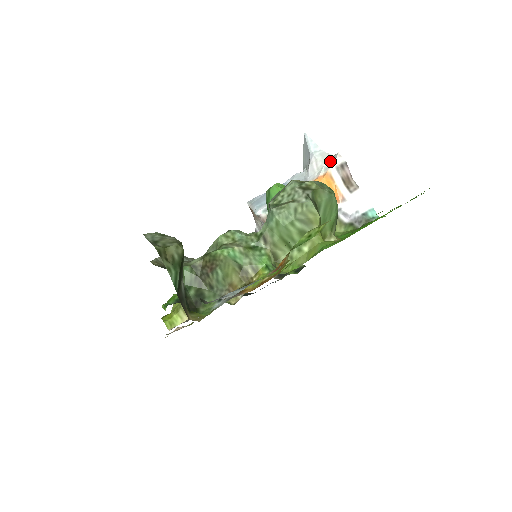
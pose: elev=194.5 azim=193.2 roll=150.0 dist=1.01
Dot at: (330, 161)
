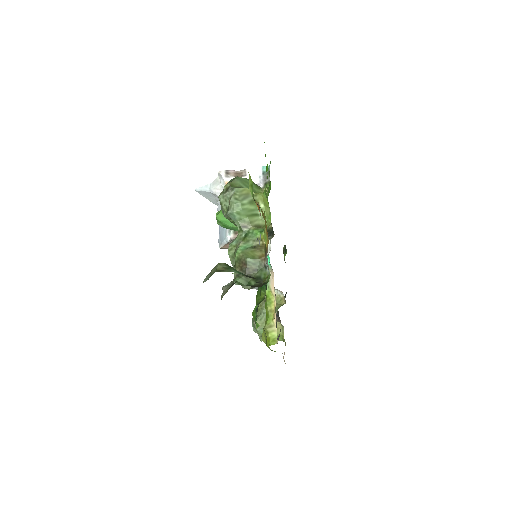
Dot at: (220, 179)
